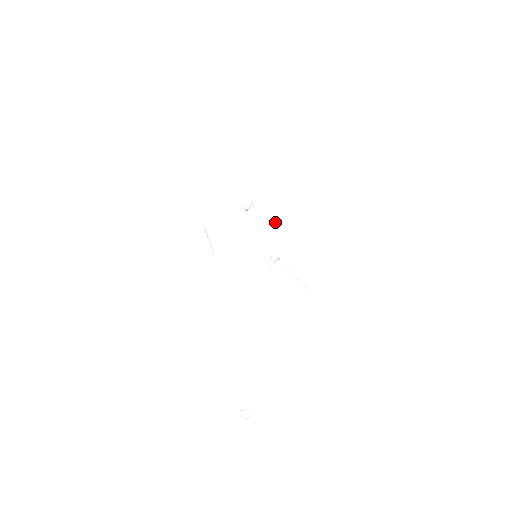
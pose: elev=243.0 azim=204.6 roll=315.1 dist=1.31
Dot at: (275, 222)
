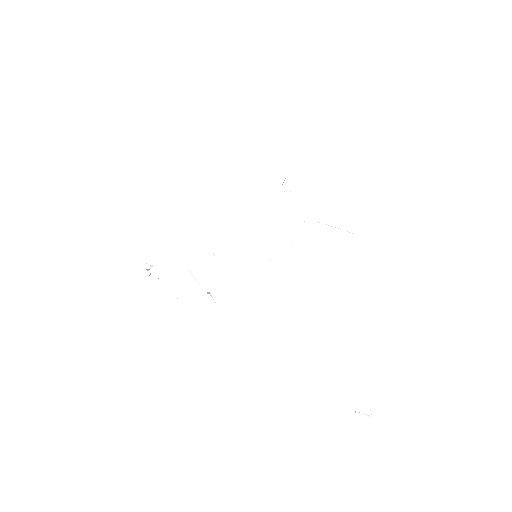
Dot at: (283, 182)
